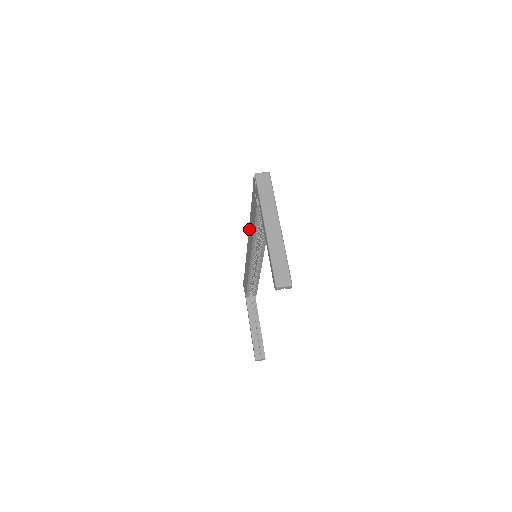
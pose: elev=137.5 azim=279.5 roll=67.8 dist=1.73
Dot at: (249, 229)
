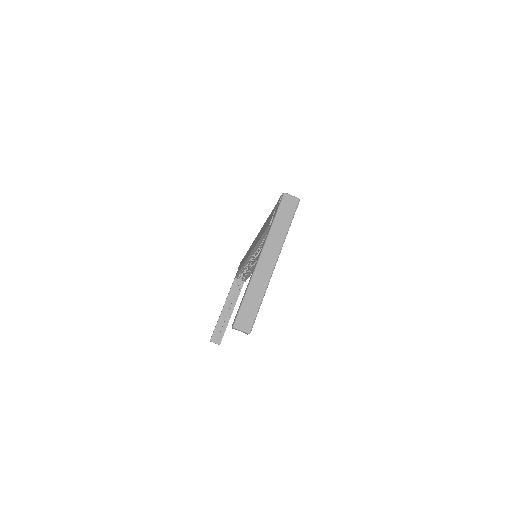
Dot at: (260, 230)
